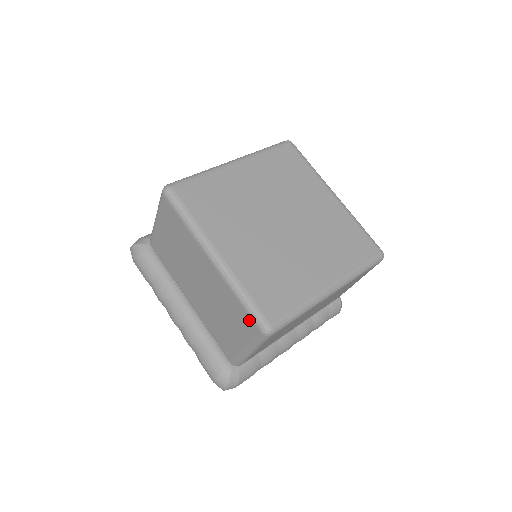
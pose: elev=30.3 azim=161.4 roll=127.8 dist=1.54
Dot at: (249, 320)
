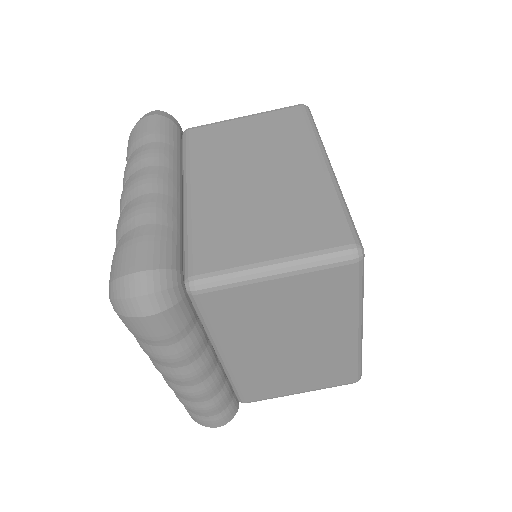
Dot at: (337, 228)
